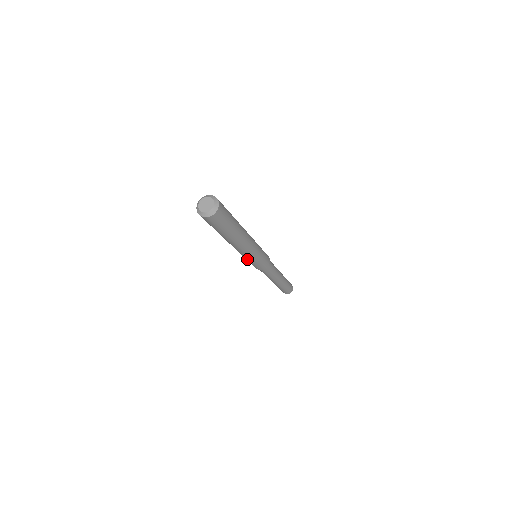
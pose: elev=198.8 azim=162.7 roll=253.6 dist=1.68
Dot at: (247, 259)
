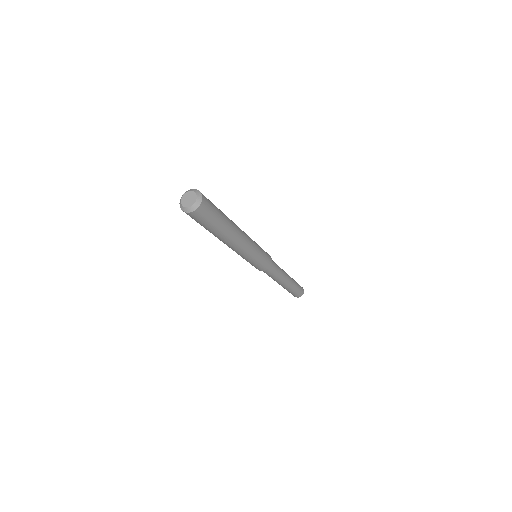
Dot at: (251, 259)
